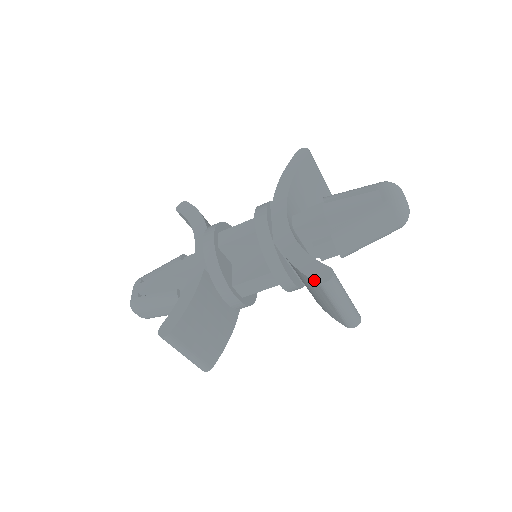
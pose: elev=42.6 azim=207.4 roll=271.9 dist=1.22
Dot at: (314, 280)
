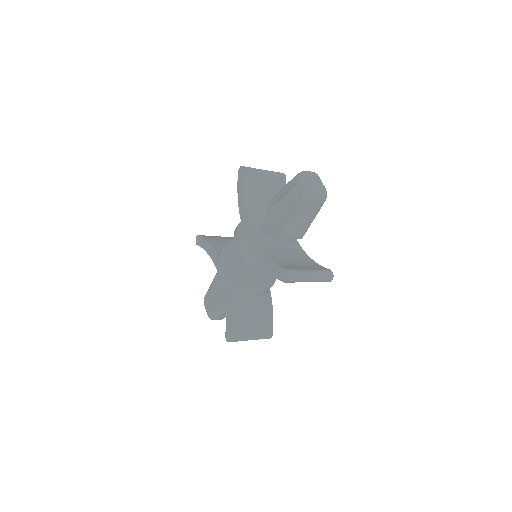
Dot at: occluded
